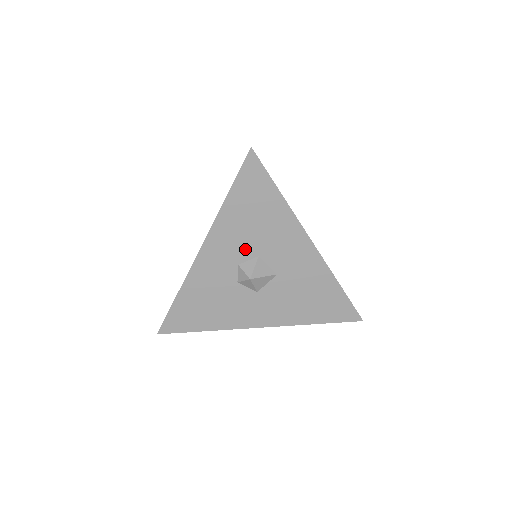
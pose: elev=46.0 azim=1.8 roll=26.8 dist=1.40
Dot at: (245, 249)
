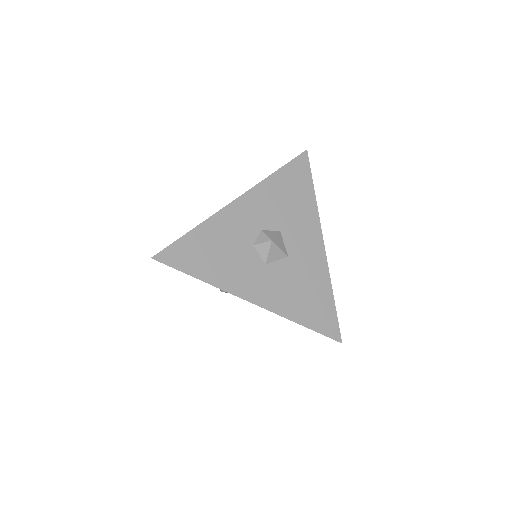
Dot at: (272, 219)
